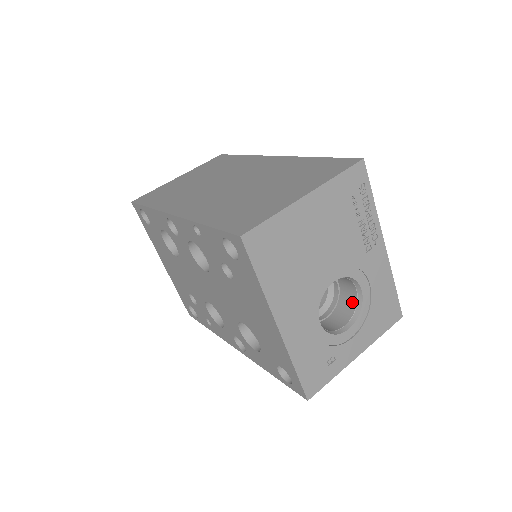
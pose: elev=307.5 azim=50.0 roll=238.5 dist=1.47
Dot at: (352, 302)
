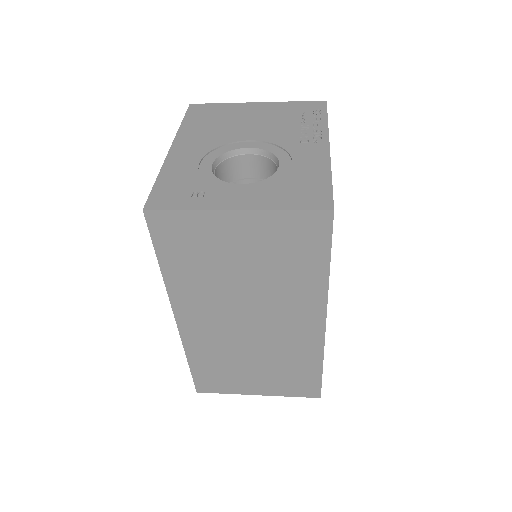
Dot at: occluded
